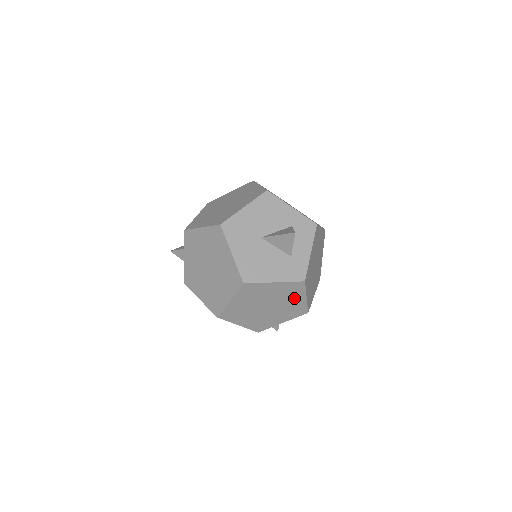
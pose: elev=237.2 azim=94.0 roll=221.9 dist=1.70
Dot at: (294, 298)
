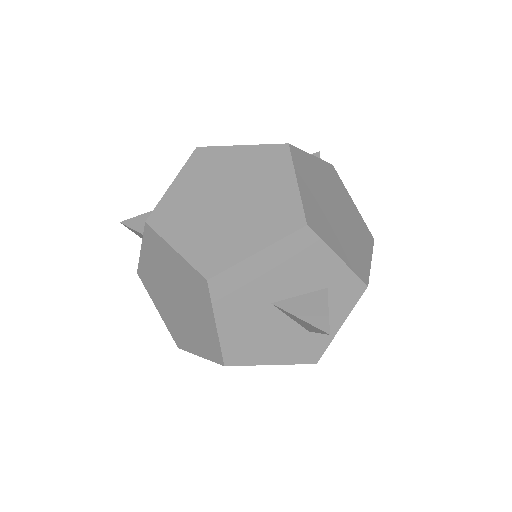
Dot at: occluded
